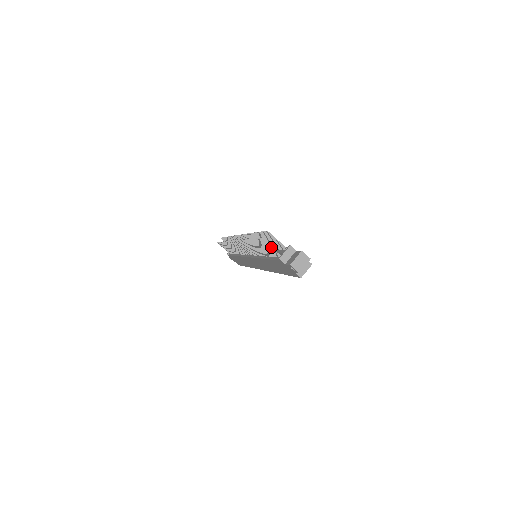
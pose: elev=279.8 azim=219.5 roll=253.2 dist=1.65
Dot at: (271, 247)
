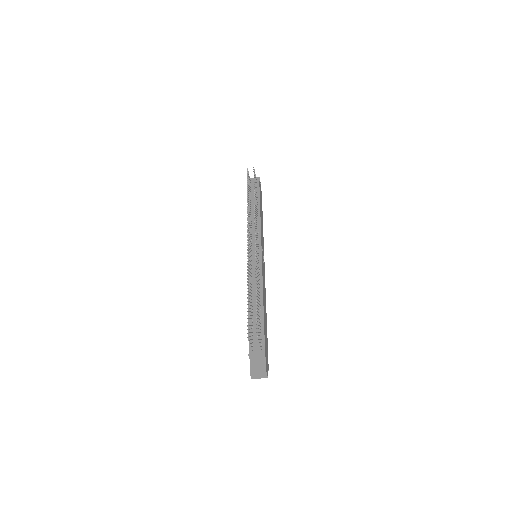
Dot at: occluded
